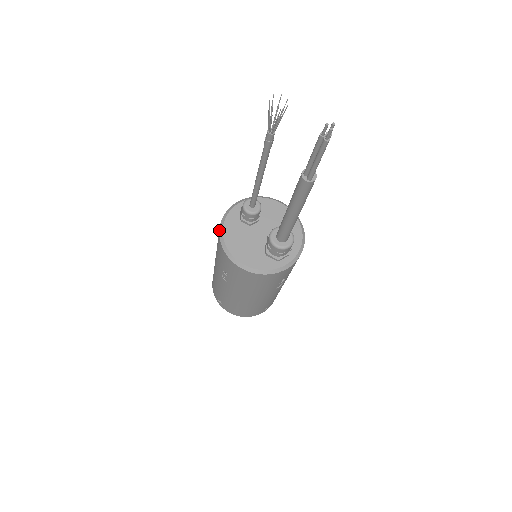
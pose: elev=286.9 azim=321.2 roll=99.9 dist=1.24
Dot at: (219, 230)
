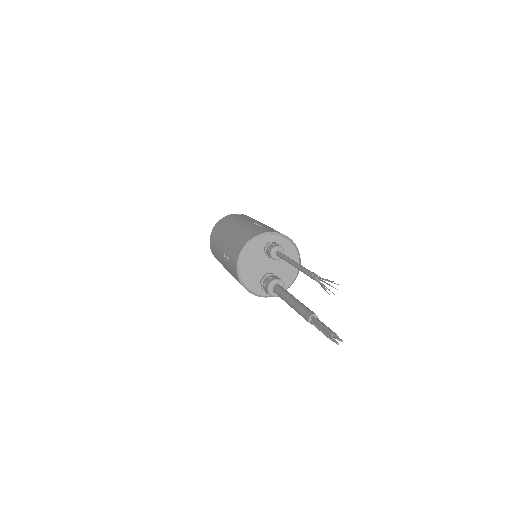
Dot at: (246, 244)
